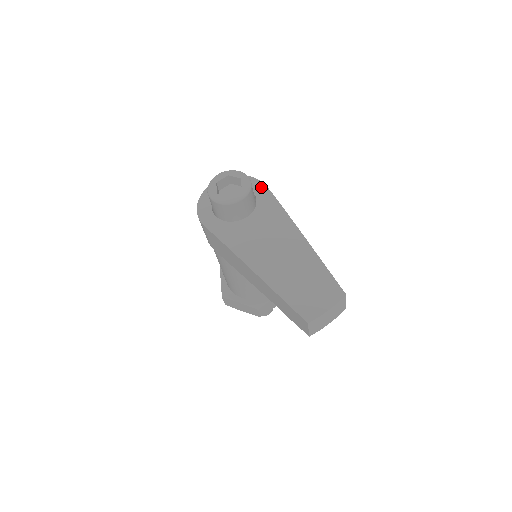
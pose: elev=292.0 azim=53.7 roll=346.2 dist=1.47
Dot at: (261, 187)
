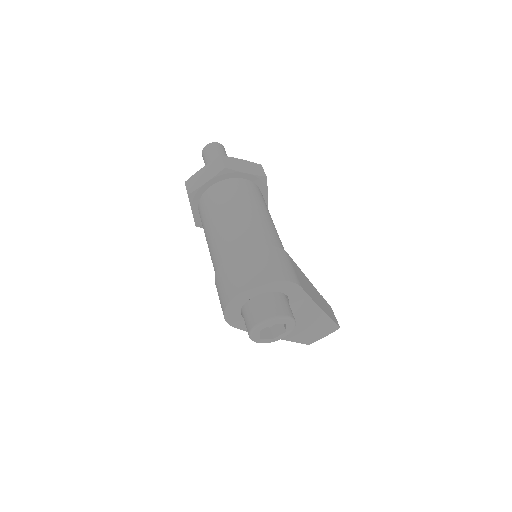
Dot at: (296, 290)
